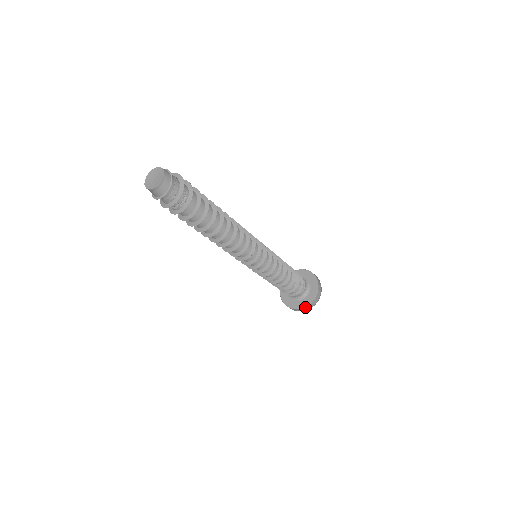
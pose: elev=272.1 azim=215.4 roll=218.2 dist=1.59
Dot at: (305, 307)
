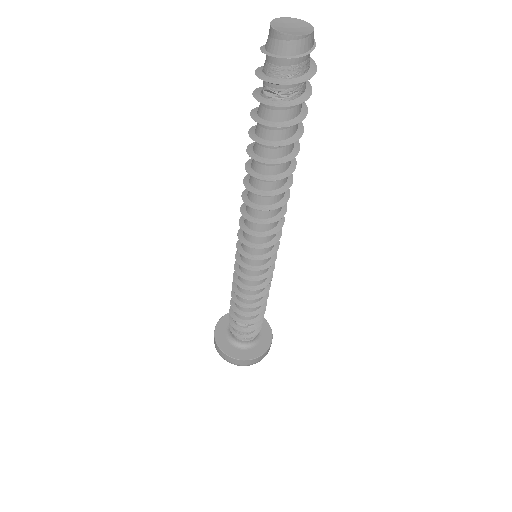
Dot at: (234, 359)
